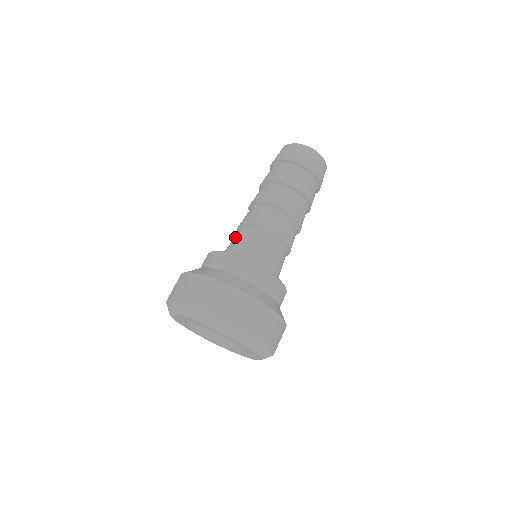
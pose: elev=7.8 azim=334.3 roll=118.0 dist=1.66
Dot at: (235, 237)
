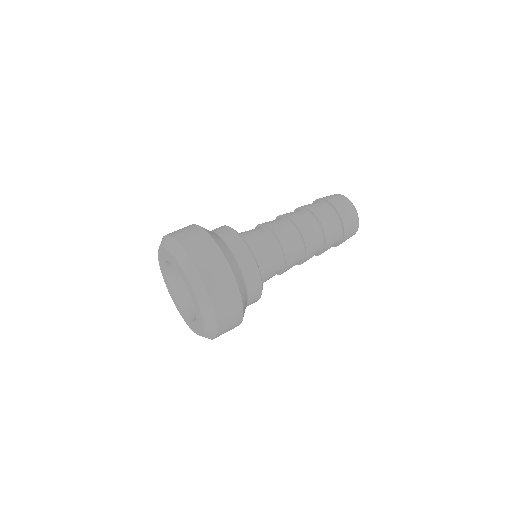
Dot at: (257, 231)
